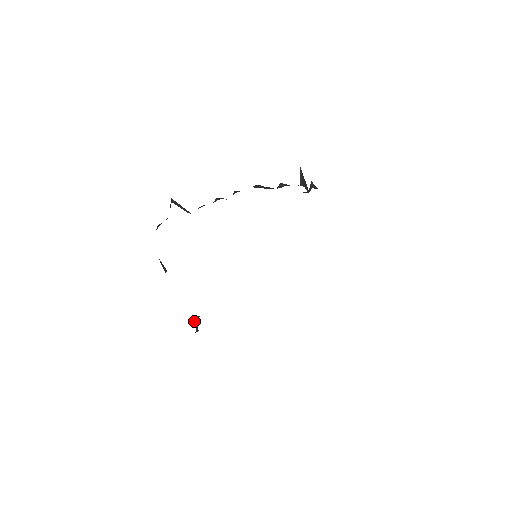
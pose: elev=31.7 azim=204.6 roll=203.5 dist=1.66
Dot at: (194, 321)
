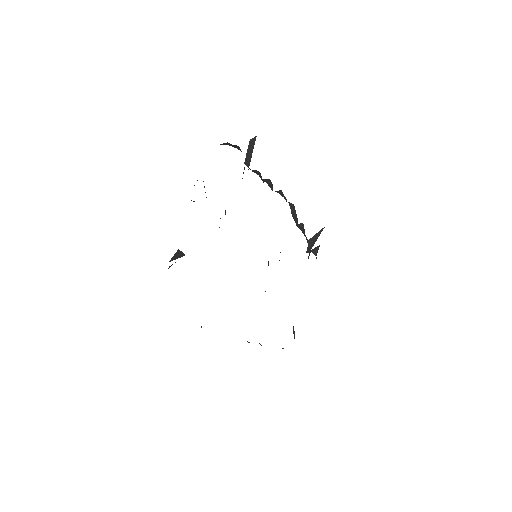
Dot at: (176, 255)
